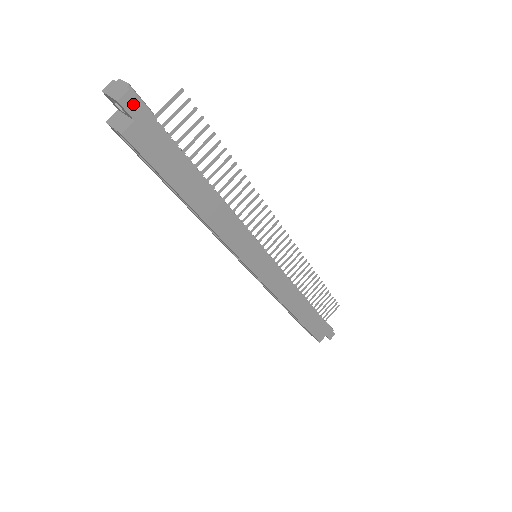
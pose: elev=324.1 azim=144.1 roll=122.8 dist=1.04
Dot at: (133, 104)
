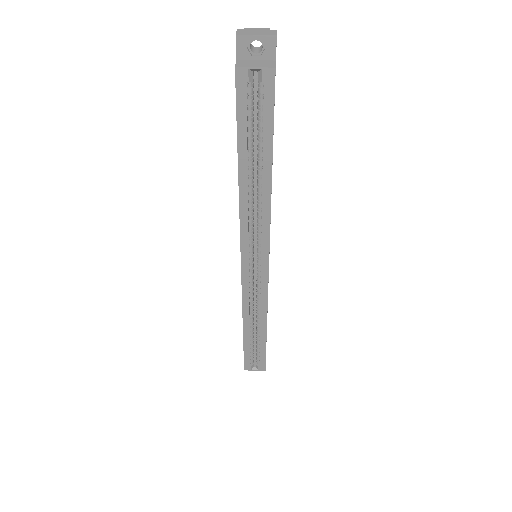
Dot at: (276, 45)
